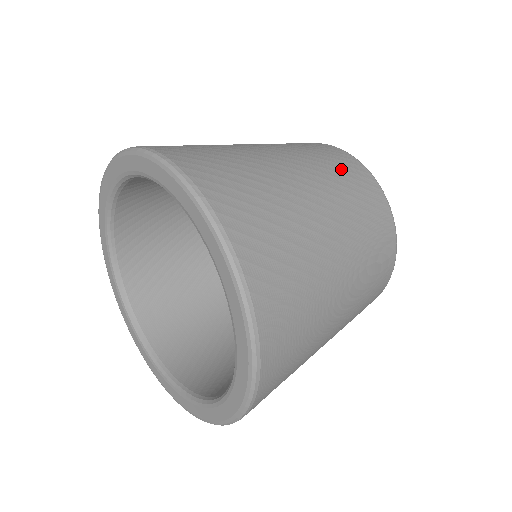
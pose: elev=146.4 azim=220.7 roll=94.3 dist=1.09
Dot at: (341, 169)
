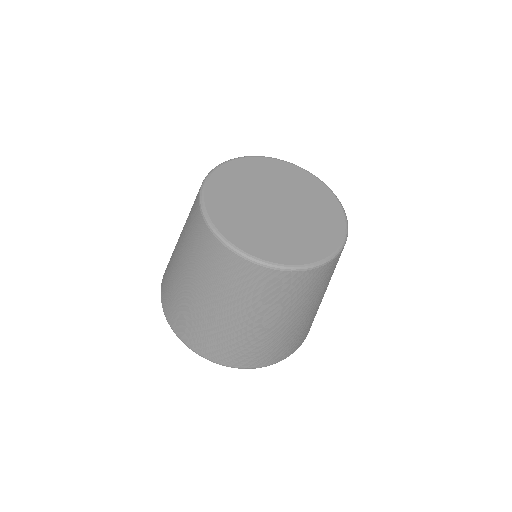
Dot at: (279, 294)
